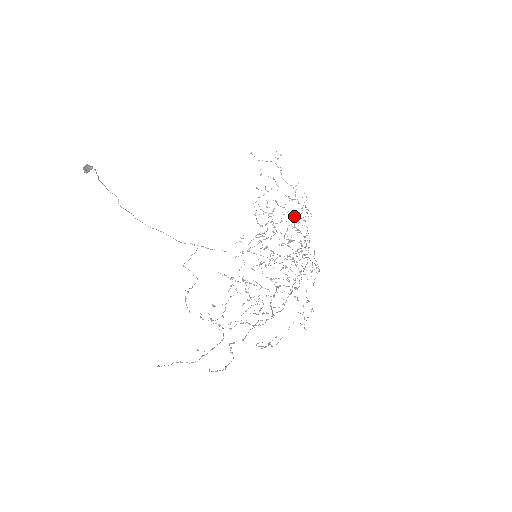
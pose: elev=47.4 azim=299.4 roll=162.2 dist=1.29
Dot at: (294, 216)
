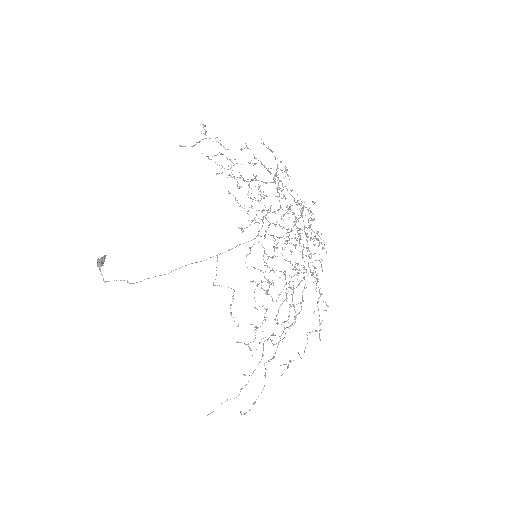
Dot at: (275, 173)
